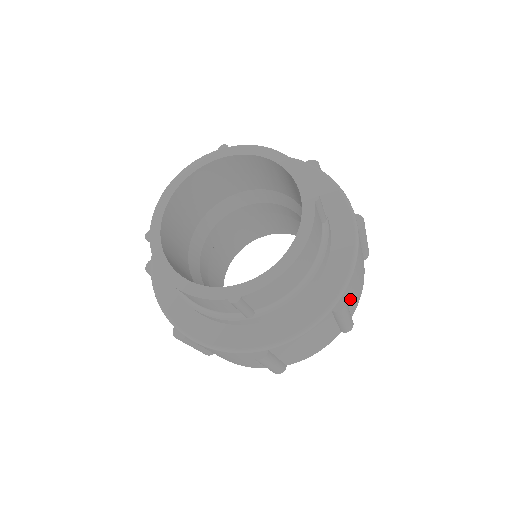
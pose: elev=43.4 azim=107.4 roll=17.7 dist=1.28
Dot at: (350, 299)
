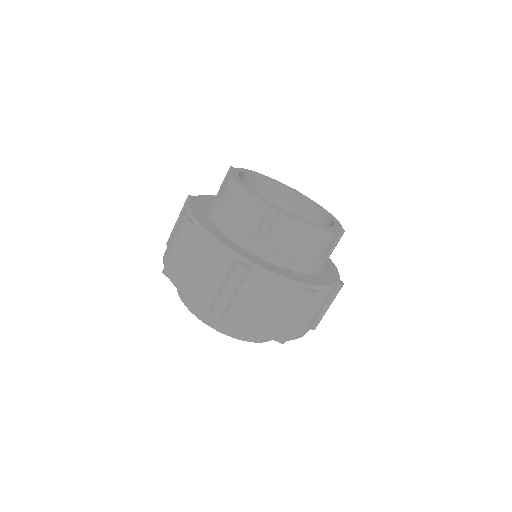
Dot at: (306, 312)
